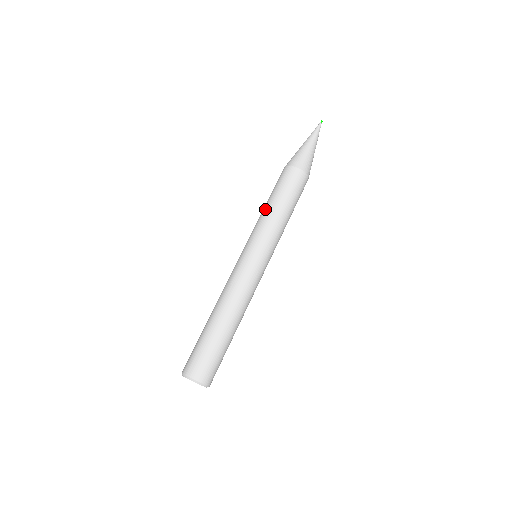
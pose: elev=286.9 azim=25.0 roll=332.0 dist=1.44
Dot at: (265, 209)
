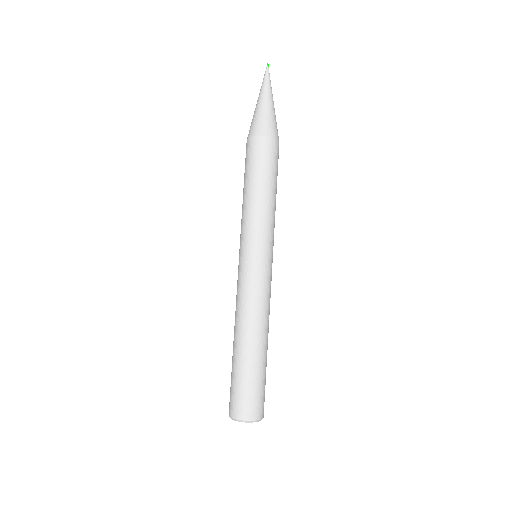
Dot at: occluded
